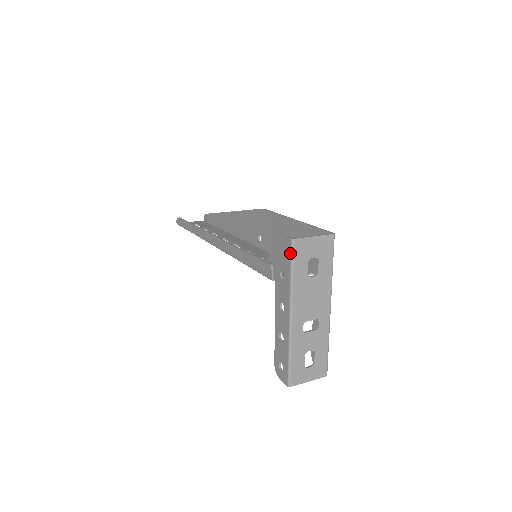
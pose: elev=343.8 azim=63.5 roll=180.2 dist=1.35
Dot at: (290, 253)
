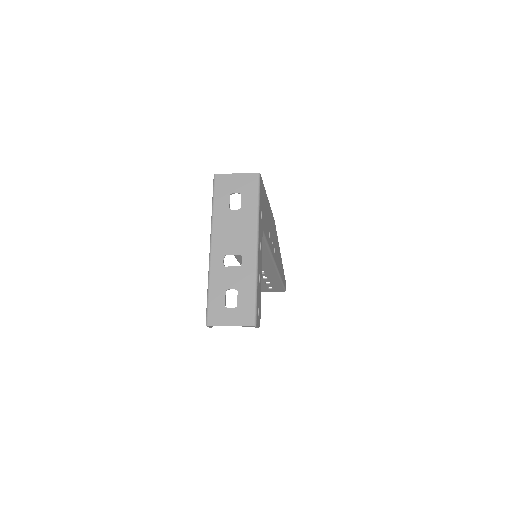
Dot at: (213, 188)
